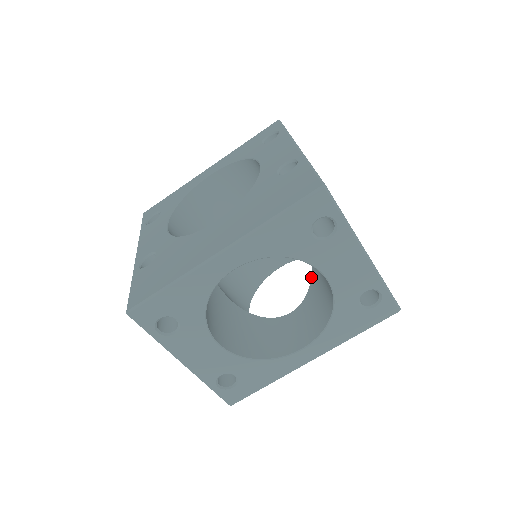
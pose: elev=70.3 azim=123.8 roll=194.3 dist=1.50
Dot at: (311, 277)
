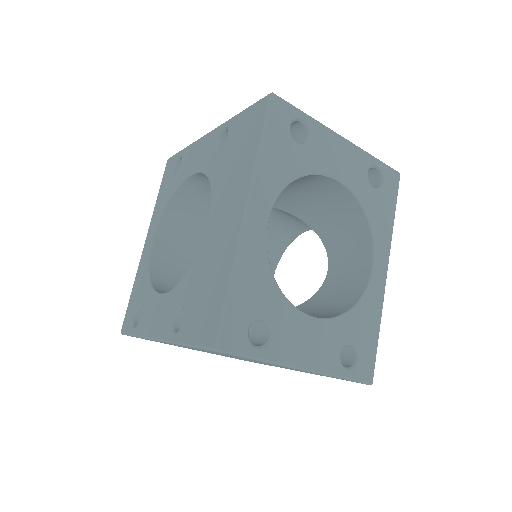
Dot at: occluded
